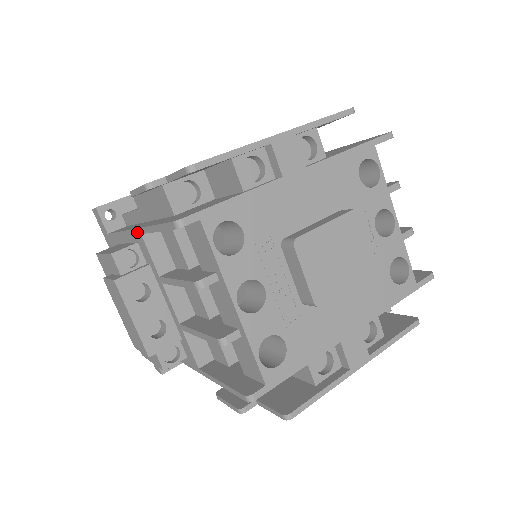
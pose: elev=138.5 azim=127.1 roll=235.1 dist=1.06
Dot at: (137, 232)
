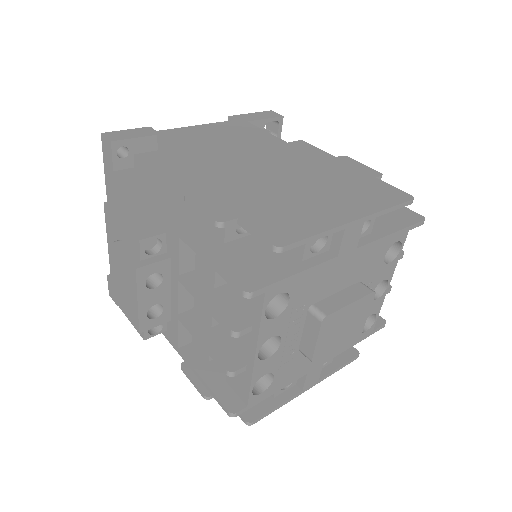
Dot at: (174, 230)
